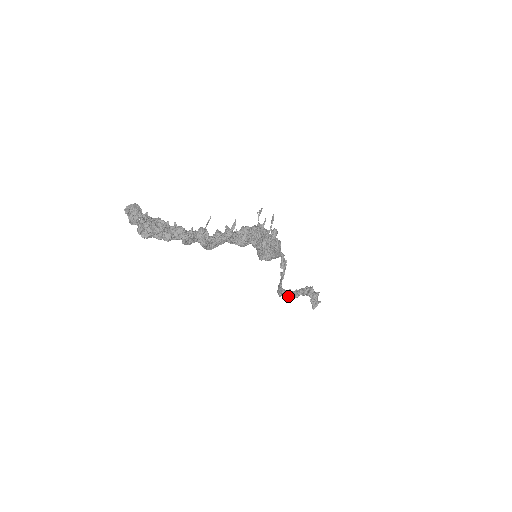
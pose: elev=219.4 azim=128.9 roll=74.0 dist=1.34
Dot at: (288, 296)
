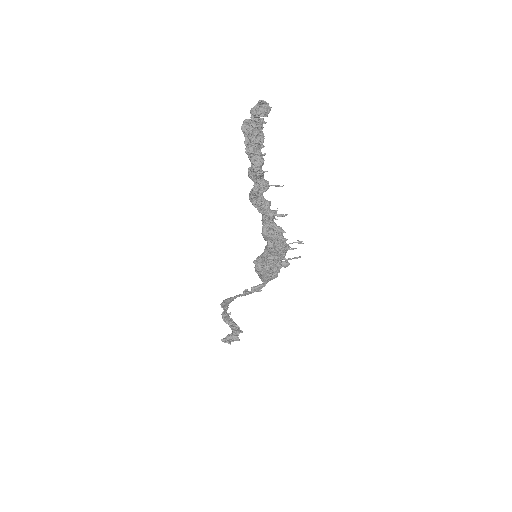
Dot at: (223, 313)
